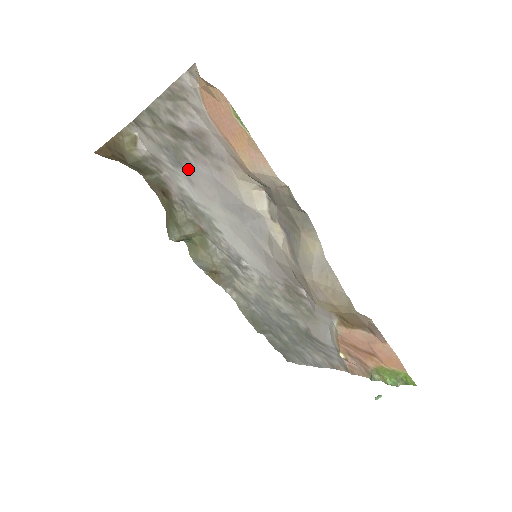
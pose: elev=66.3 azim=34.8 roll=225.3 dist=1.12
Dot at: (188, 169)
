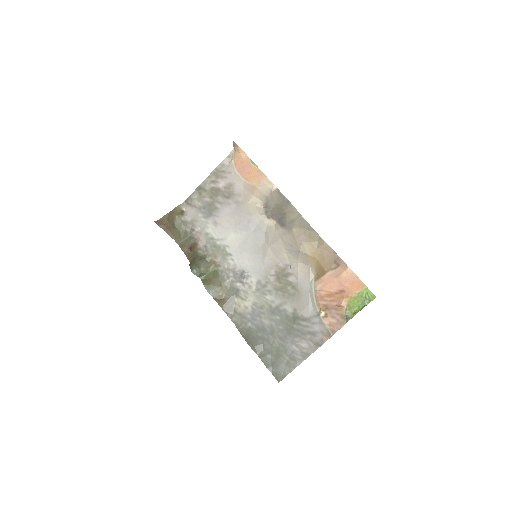
Dot at: (216, 215)
